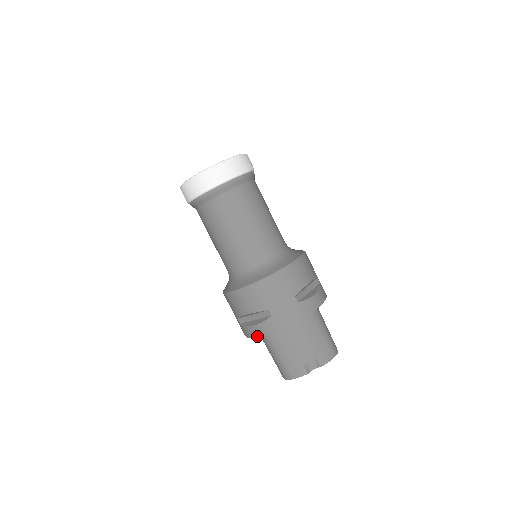
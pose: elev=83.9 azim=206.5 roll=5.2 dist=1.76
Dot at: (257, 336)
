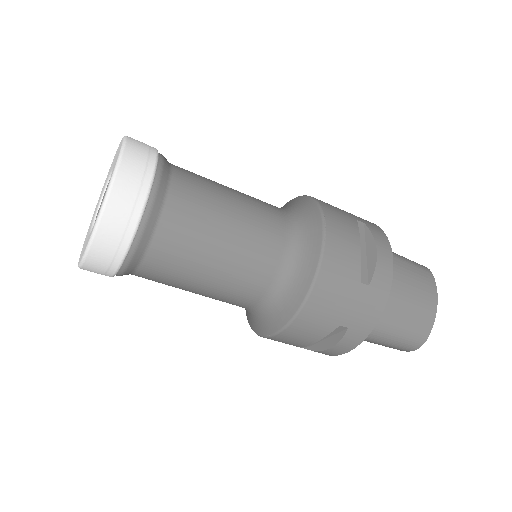
Dot at: occluded
